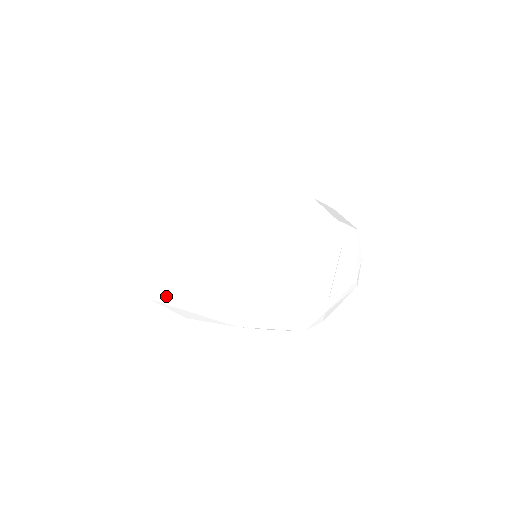
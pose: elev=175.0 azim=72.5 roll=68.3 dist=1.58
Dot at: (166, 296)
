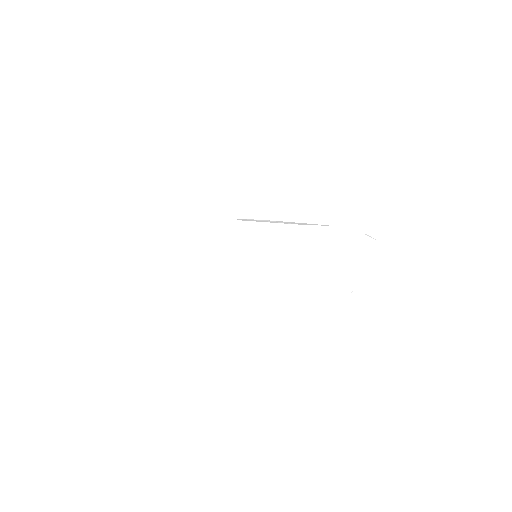
Dot at: occluded
